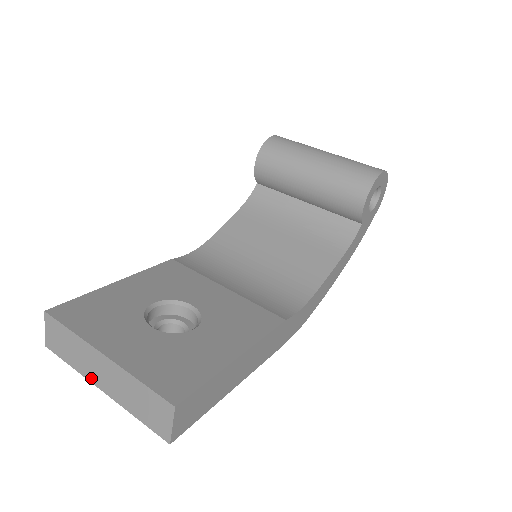
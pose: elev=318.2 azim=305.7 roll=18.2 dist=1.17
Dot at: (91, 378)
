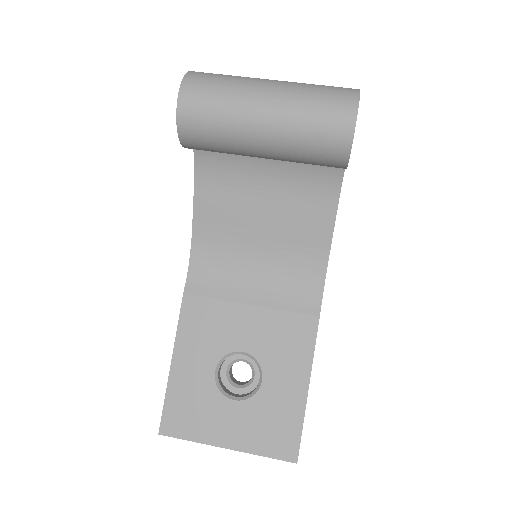
Dot at: occluded
